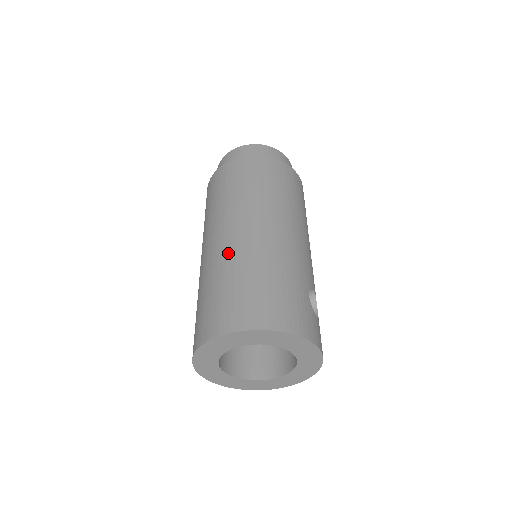
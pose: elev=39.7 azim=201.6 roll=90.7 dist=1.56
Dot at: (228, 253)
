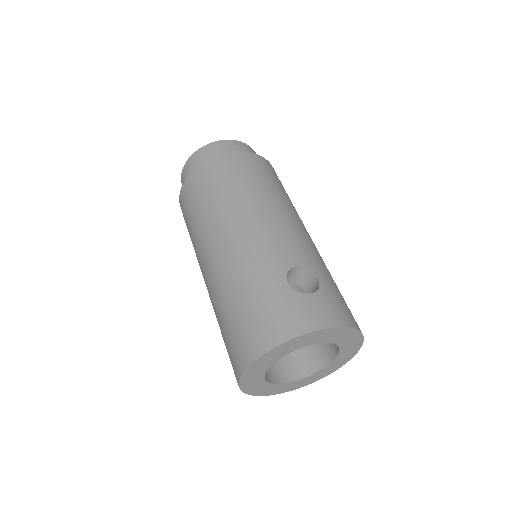
Dot at: (211, 297)
